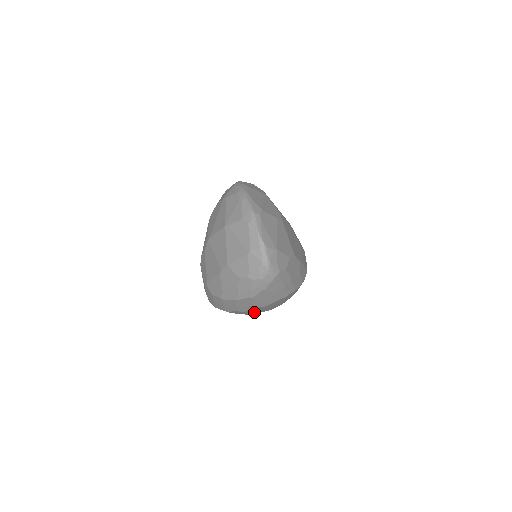
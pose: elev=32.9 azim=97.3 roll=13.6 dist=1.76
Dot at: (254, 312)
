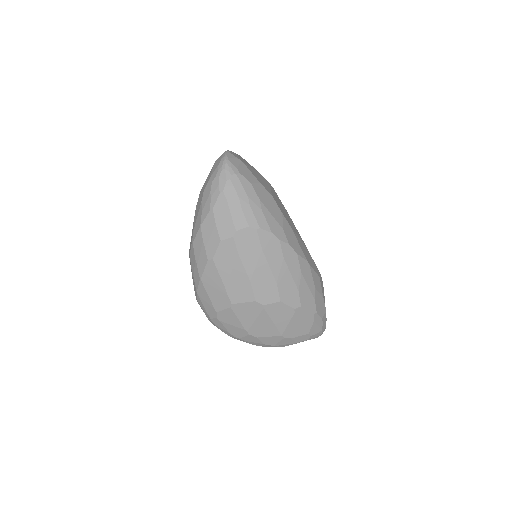
Dot at: (233, 286)
